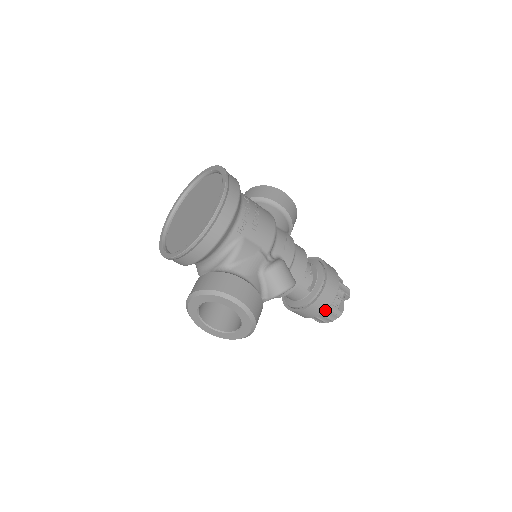
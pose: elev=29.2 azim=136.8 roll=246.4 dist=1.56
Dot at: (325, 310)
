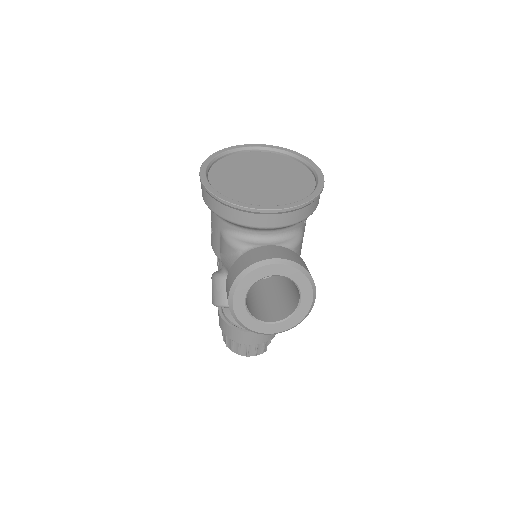
Dot at: (267, 340)
